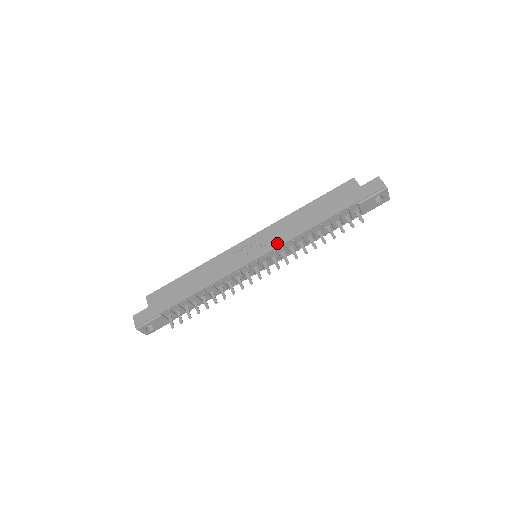
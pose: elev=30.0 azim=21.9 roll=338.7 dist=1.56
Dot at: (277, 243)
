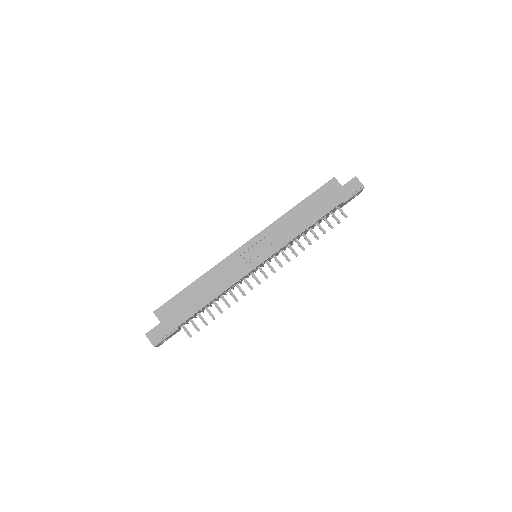
Dot at: (280, 245)
